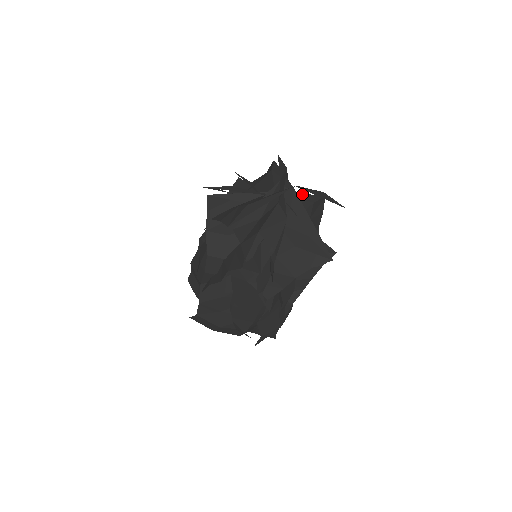
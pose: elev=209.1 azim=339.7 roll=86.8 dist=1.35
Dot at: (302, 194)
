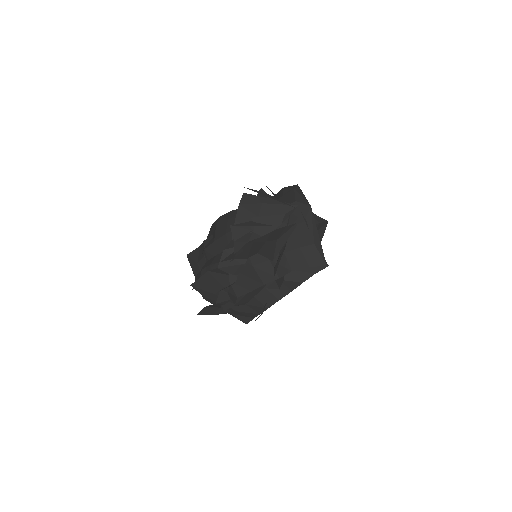
Dot at: occluded
